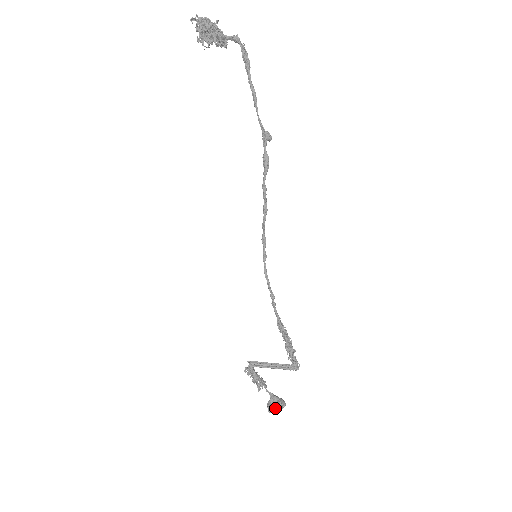
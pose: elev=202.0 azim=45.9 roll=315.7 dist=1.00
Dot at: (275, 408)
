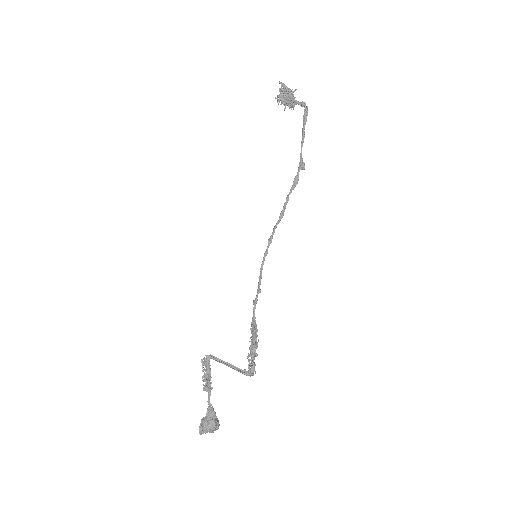
Dot at: (209, 423)
